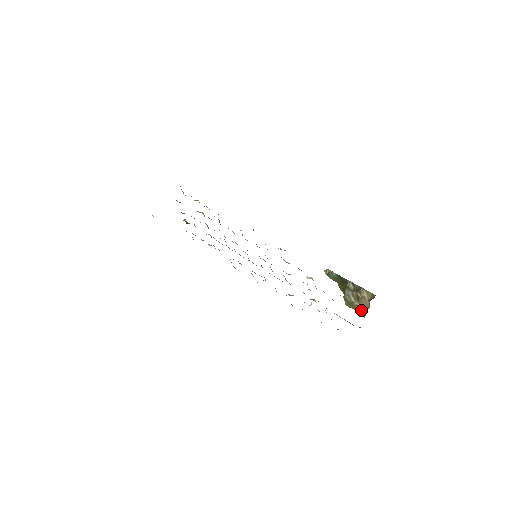
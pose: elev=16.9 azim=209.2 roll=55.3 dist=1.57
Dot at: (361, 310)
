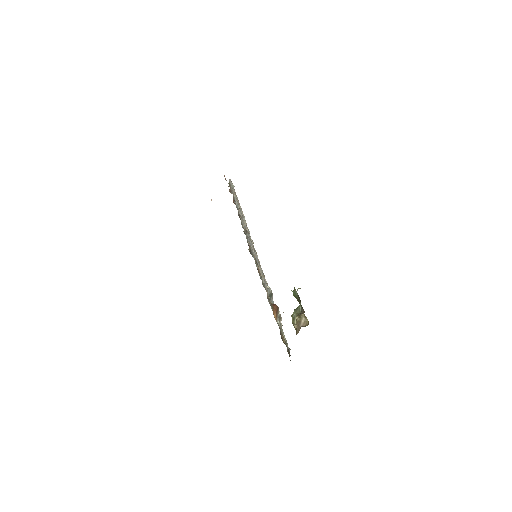
Dot at: occluded
